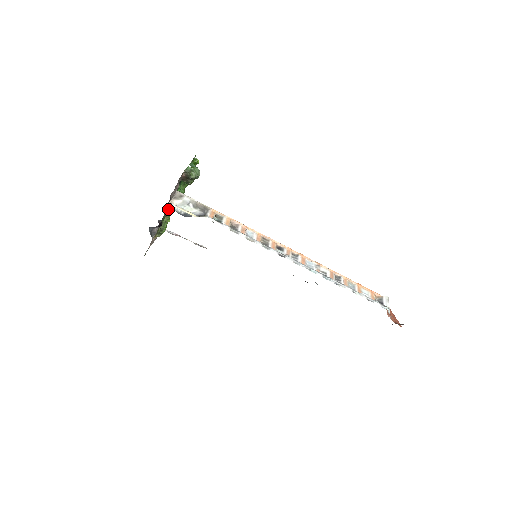
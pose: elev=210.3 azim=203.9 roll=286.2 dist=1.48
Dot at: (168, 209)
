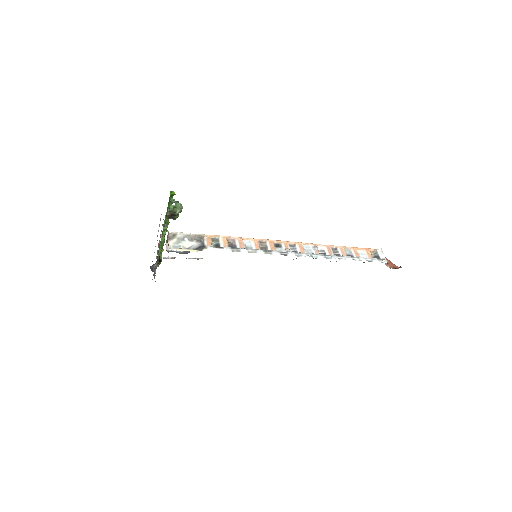
Dot at: (160, 243)
